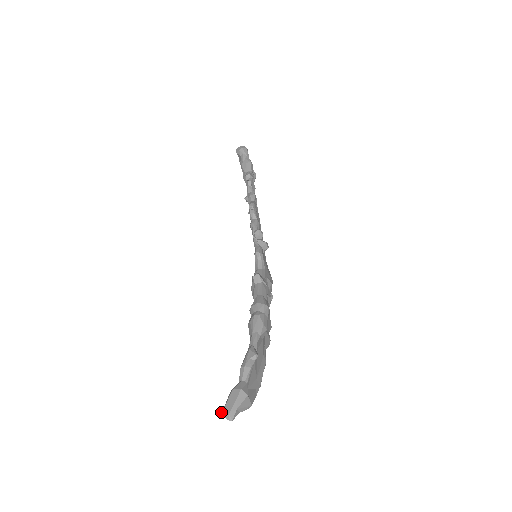
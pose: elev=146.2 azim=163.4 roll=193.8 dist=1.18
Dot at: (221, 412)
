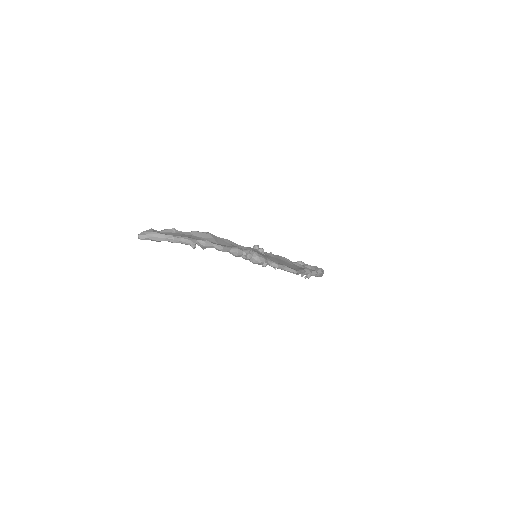
Dot at: occluded
